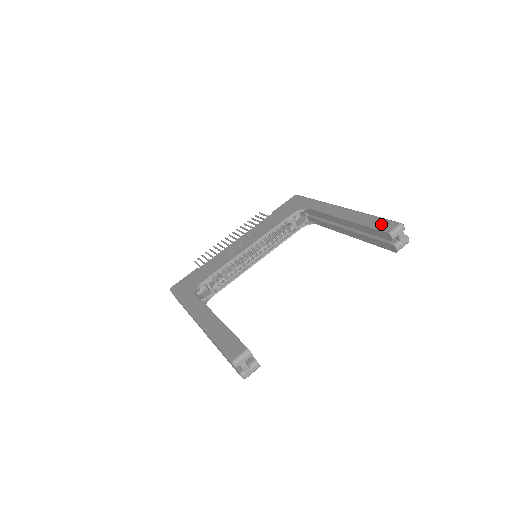
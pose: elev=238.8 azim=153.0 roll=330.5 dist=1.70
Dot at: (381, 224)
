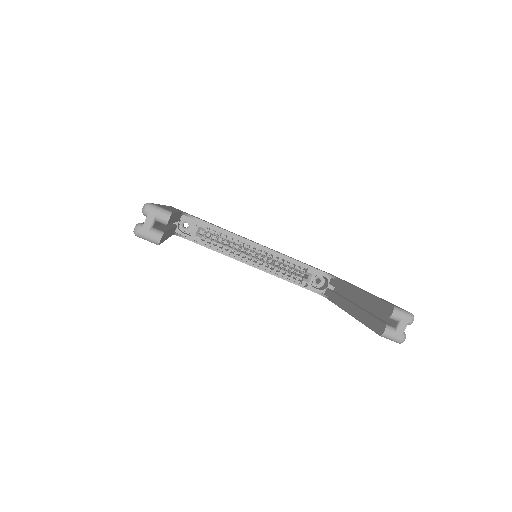
Dot at: occluded
